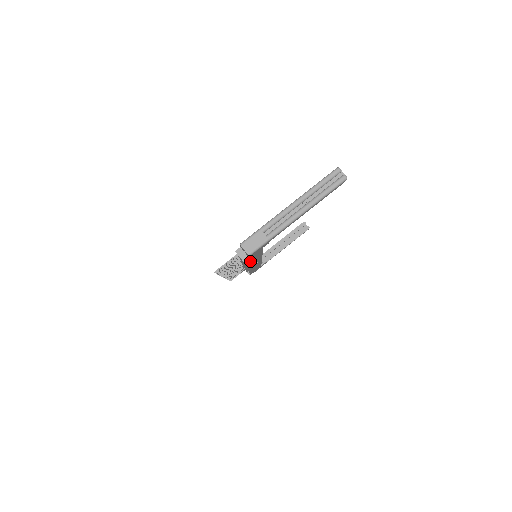
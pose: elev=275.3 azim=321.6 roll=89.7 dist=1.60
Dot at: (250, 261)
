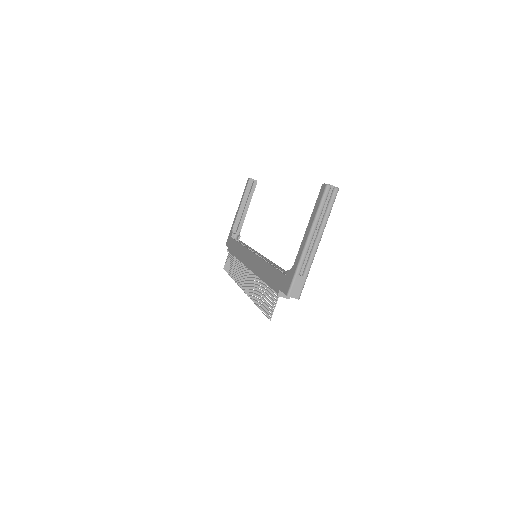
Dot at: occluded
